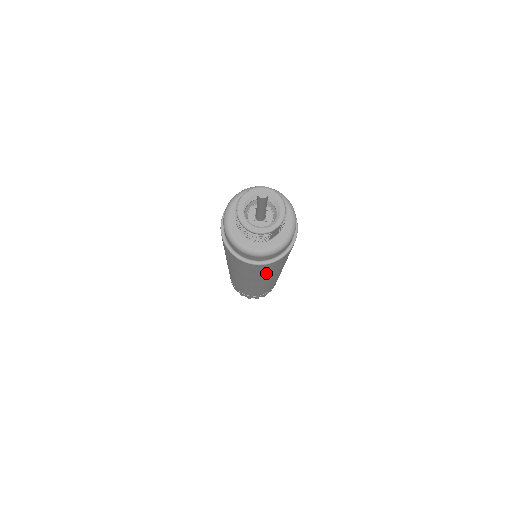
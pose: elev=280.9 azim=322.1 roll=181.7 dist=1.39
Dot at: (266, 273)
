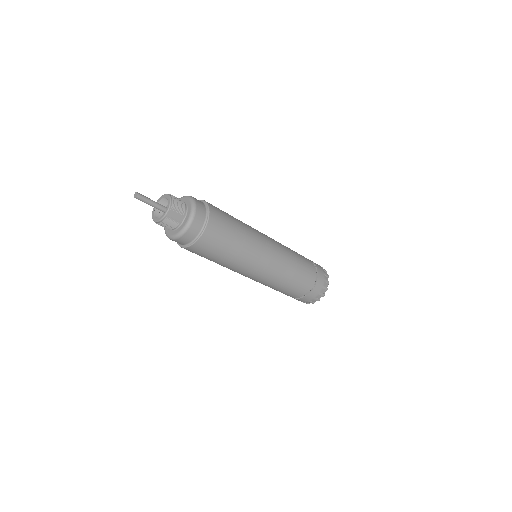
Dot at: (226, 254)
